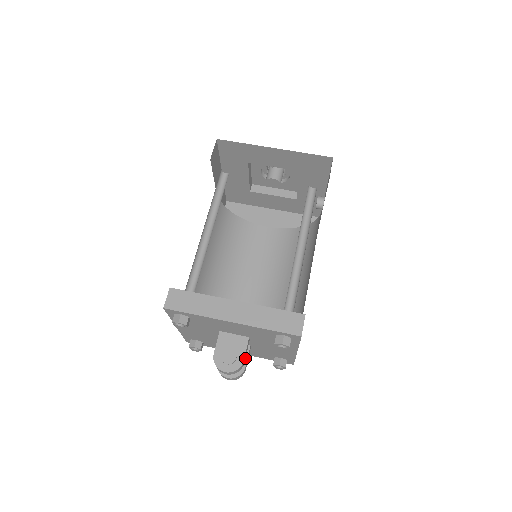
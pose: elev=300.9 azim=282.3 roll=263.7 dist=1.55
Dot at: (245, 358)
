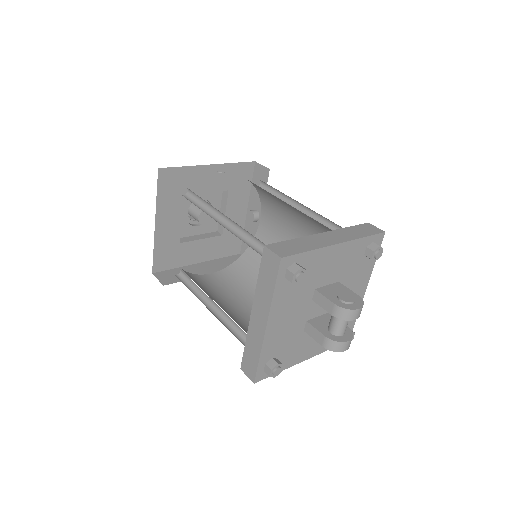
Dot at: occluded
